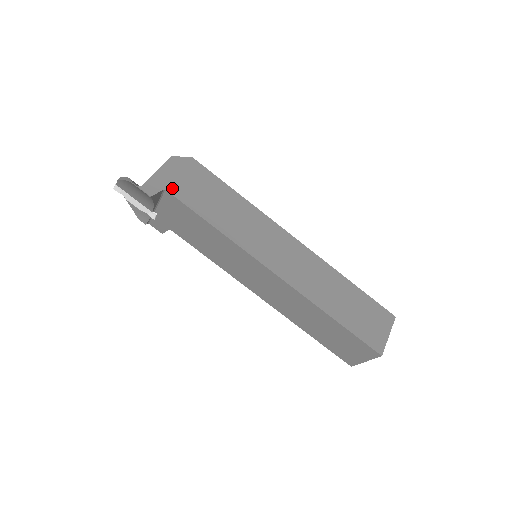
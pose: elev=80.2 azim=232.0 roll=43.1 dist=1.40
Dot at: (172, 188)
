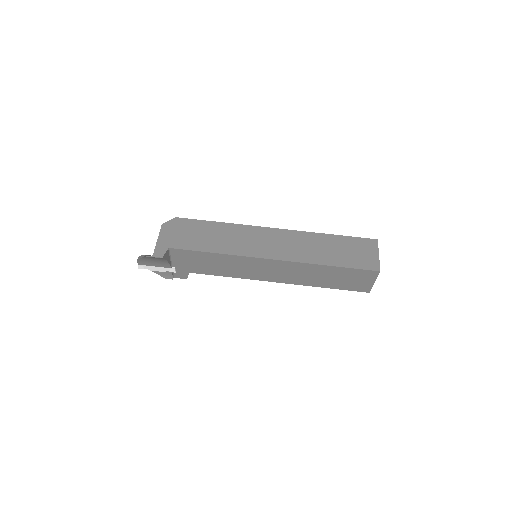
Dot at: (173, 244)
